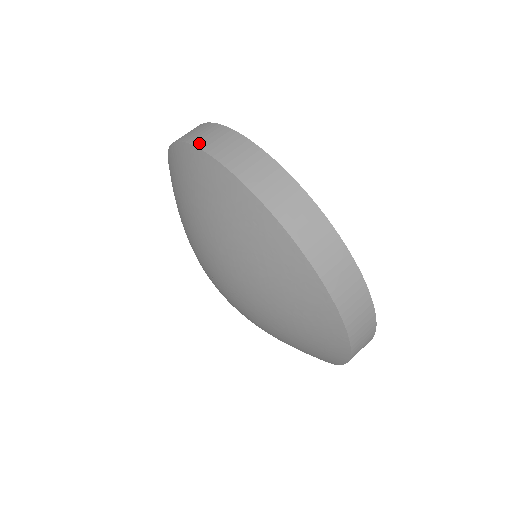
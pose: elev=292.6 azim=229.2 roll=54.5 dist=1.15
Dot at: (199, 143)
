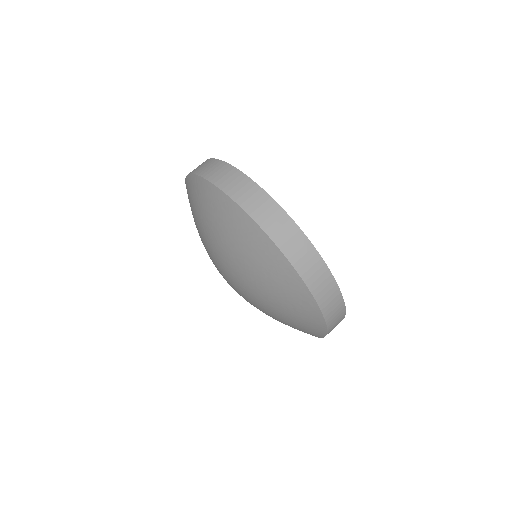
Dot at: (222, 186)
